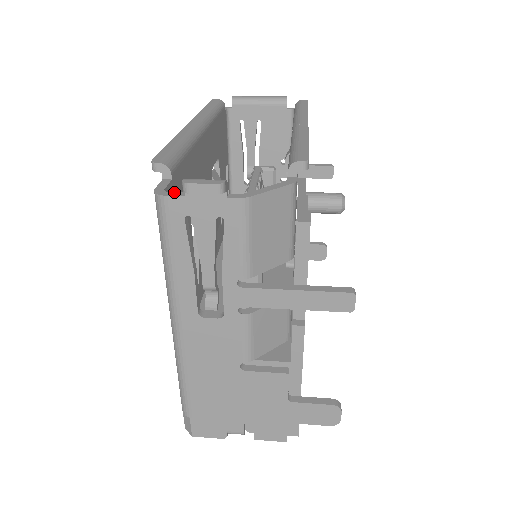
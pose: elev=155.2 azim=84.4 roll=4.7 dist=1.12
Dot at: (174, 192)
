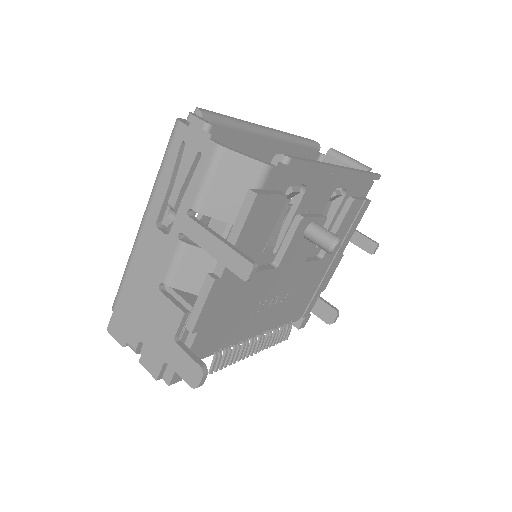
Dot at: occluded
